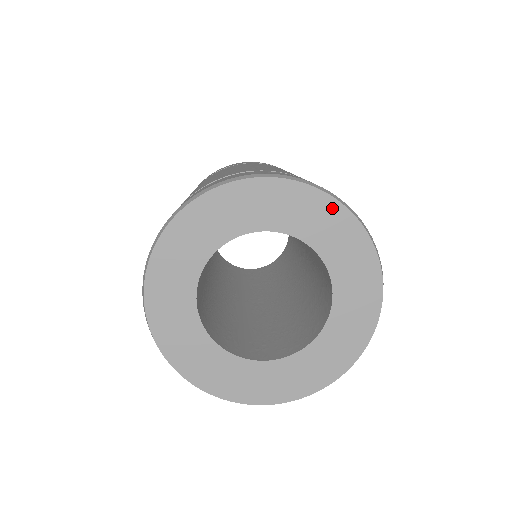
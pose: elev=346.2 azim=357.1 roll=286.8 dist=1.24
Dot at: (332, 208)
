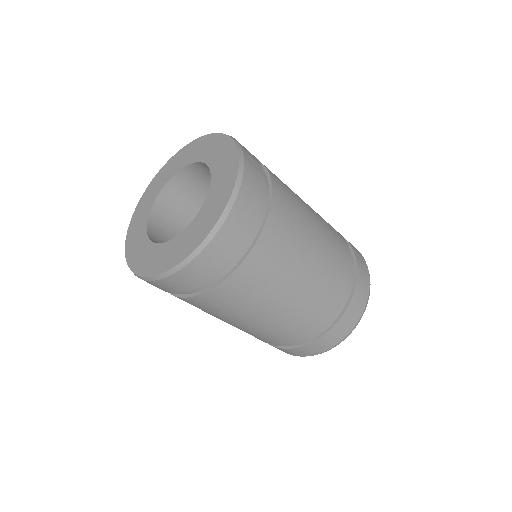
Dot at: (234, 162)
